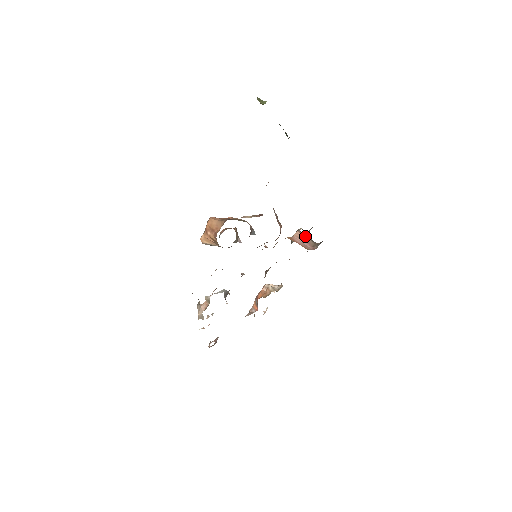
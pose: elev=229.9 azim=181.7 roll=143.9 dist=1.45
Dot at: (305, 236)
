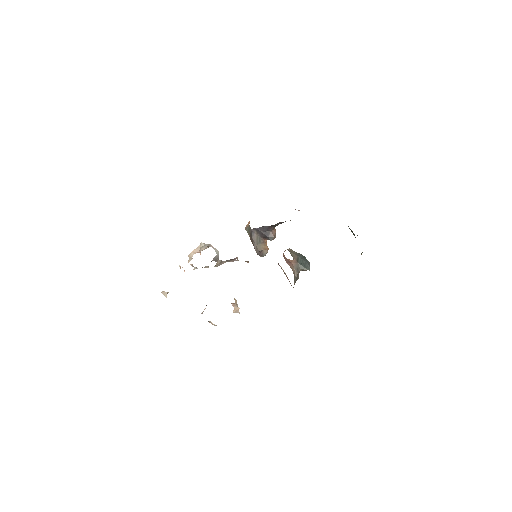
Dot at: (293, 263)
